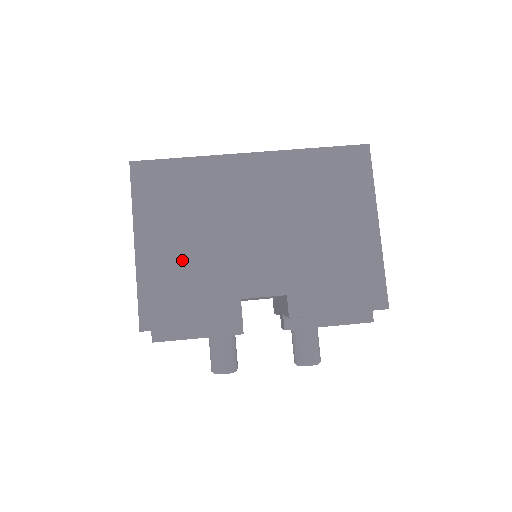
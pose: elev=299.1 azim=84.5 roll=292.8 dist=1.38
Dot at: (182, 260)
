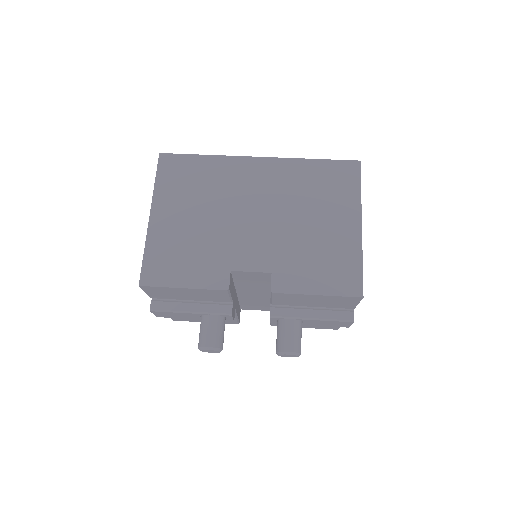
Dot at: (186, 232)
